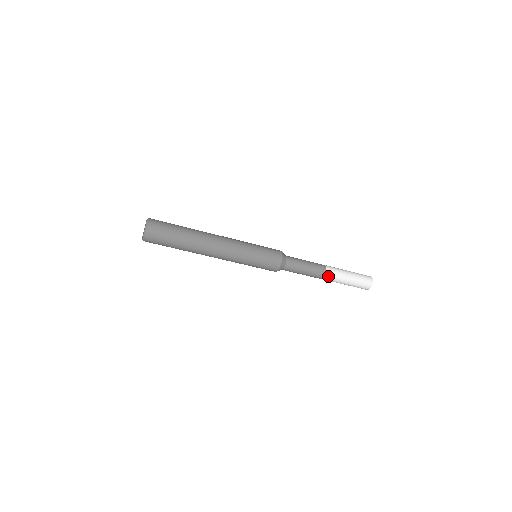
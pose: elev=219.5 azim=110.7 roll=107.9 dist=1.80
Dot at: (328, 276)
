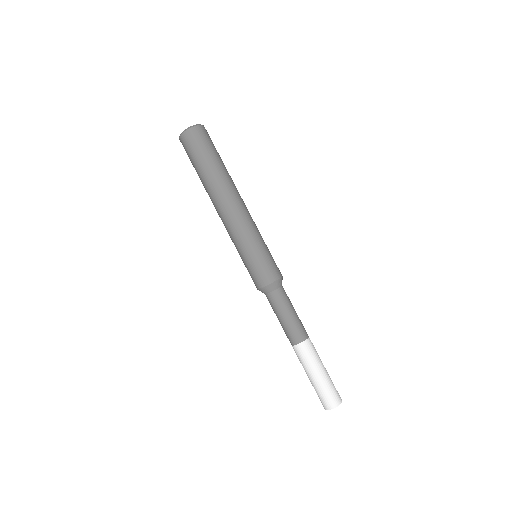
Dot at: (306, 346)
